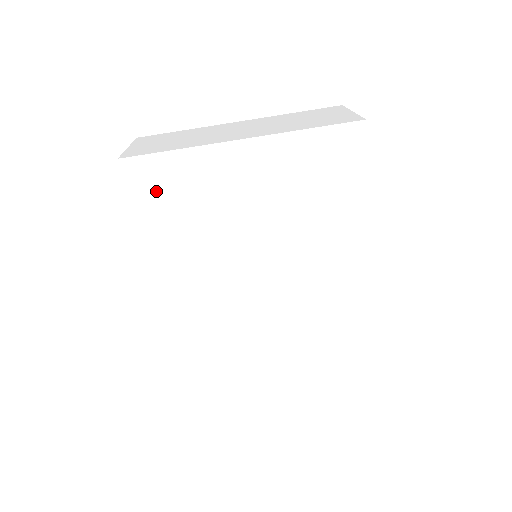
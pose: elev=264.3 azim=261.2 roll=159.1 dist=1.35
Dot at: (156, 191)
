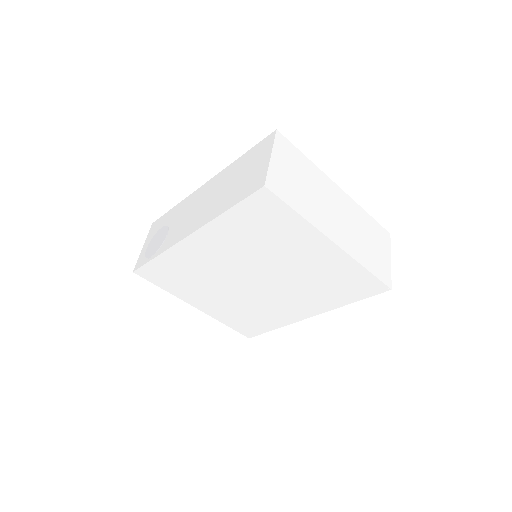
Dot at: (260, 214)
